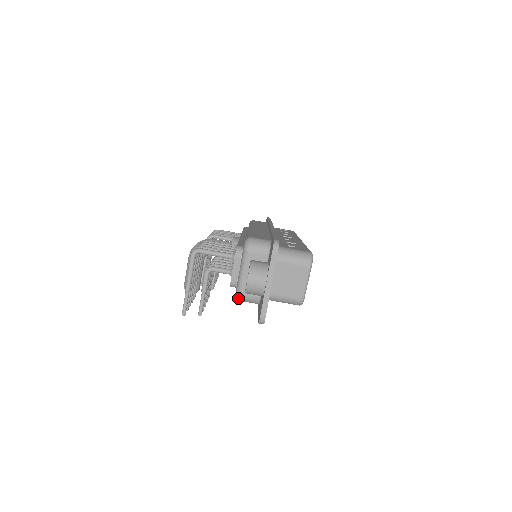
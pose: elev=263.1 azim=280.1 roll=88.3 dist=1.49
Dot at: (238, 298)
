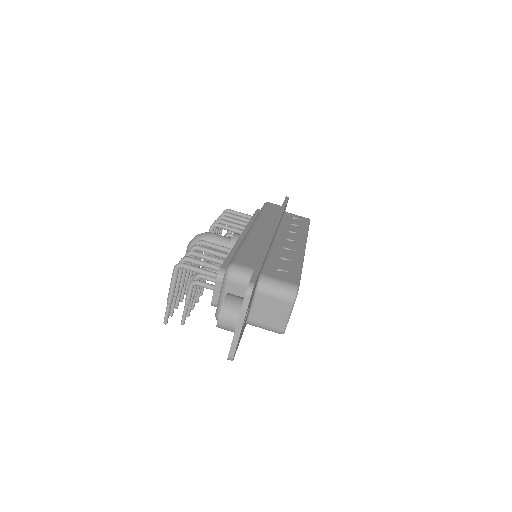
Dot at: occluded
